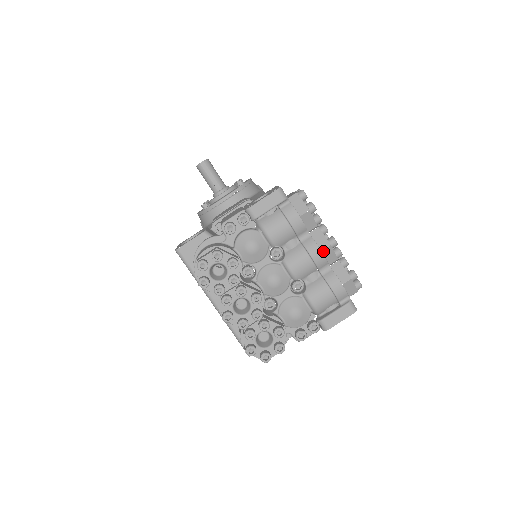
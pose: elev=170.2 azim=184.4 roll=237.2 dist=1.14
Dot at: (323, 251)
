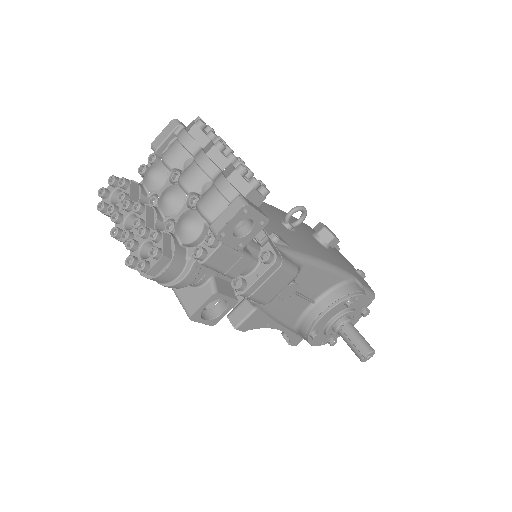
Dot at: (208, 154)
